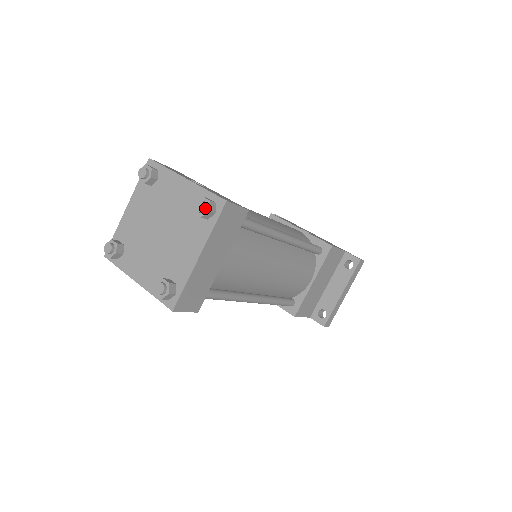
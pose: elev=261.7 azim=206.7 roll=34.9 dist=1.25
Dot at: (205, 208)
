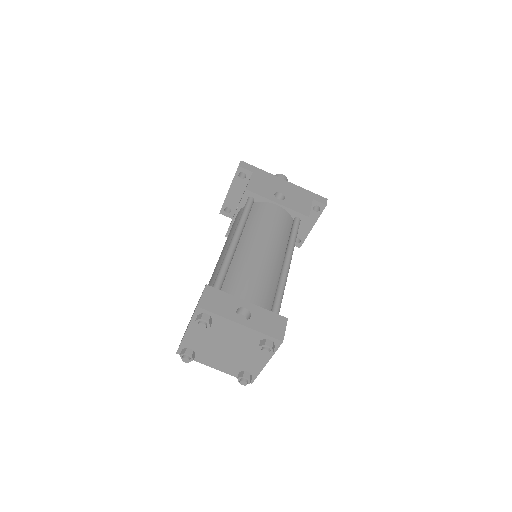
Dot at: (270, 352)
